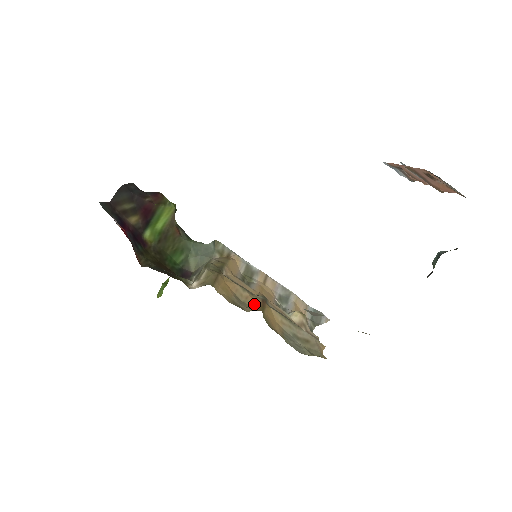
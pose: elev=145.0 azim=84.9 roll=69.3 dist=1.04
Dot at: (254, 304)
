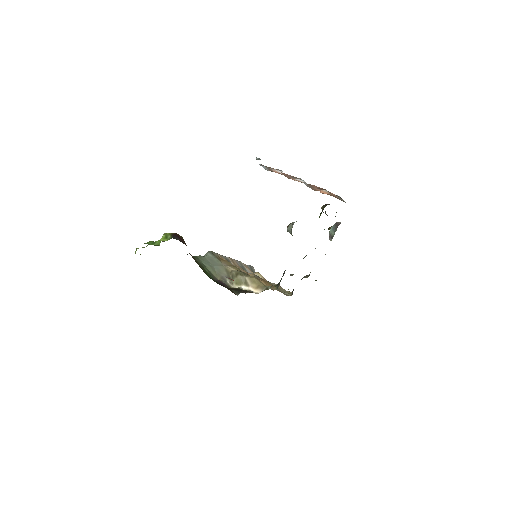
Dot at: (265, 283)
